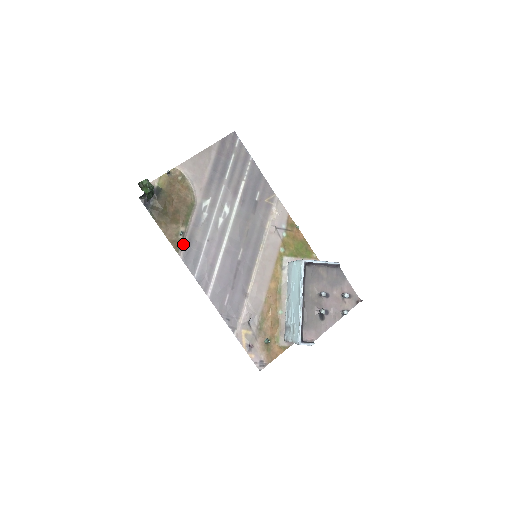
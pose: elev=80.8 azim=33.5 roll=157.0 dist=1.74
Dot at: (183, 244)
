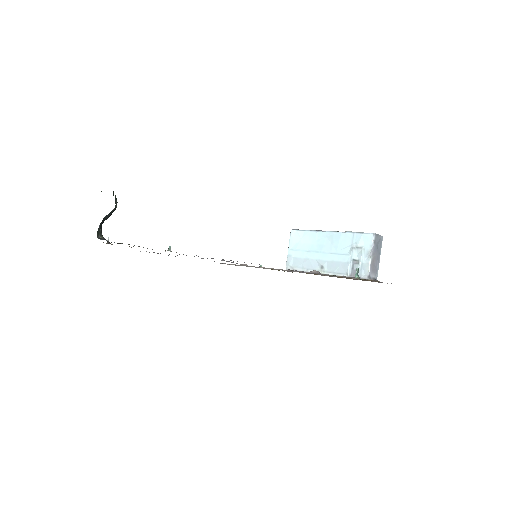
Dot at: occluded
